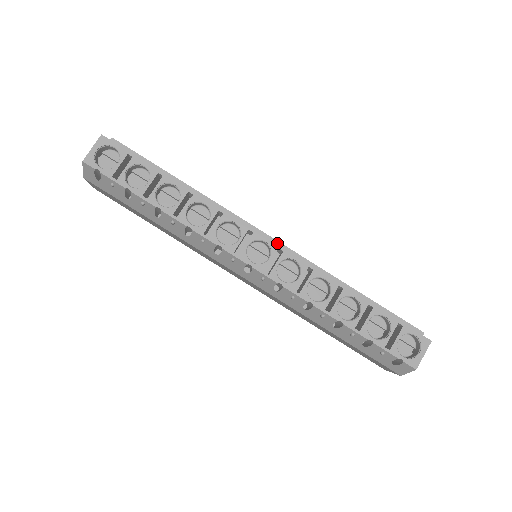
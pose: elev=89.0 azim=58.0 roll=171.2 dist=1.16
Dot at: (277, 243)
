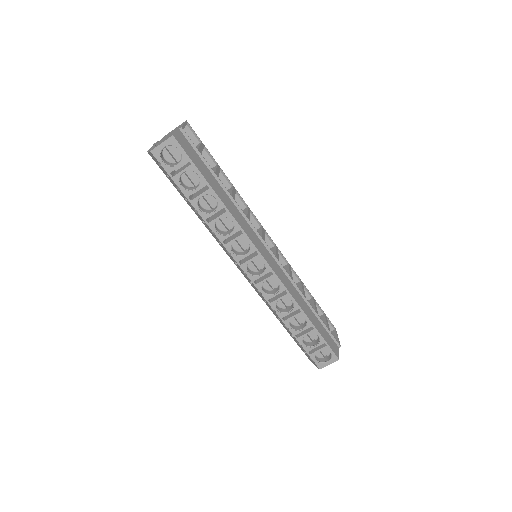
Dot at: (274, 258)
